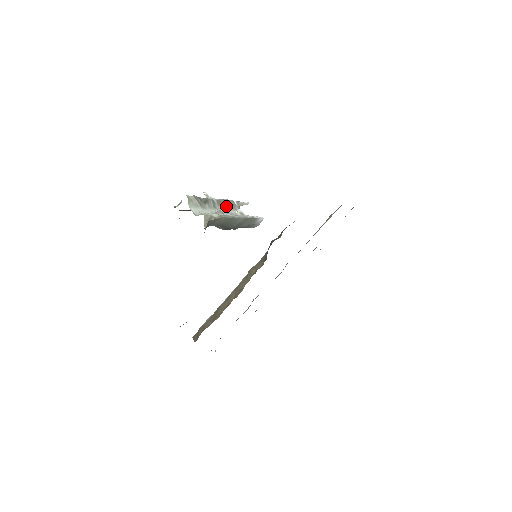
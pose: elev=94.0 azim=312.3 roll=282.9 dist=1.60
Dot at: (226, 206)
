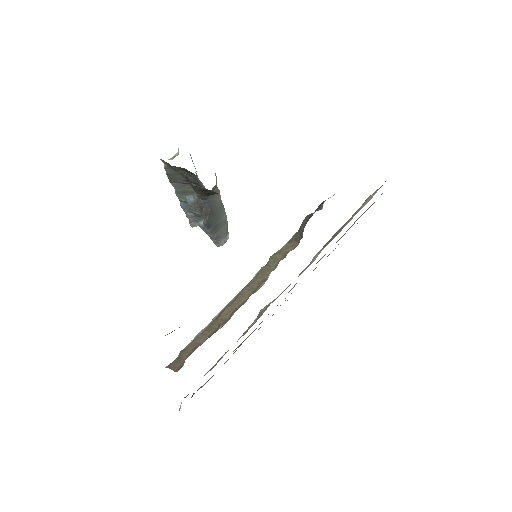
Dot at: occluded
